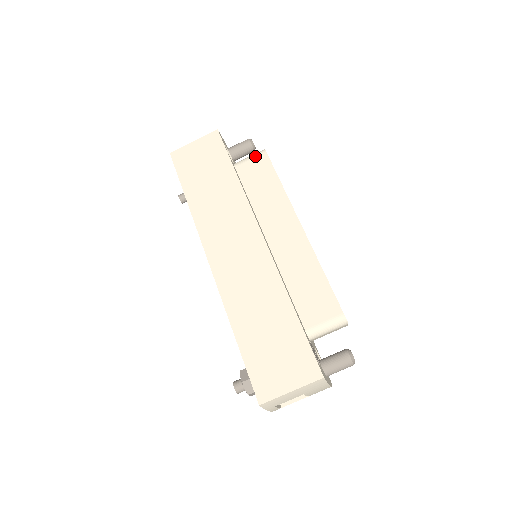
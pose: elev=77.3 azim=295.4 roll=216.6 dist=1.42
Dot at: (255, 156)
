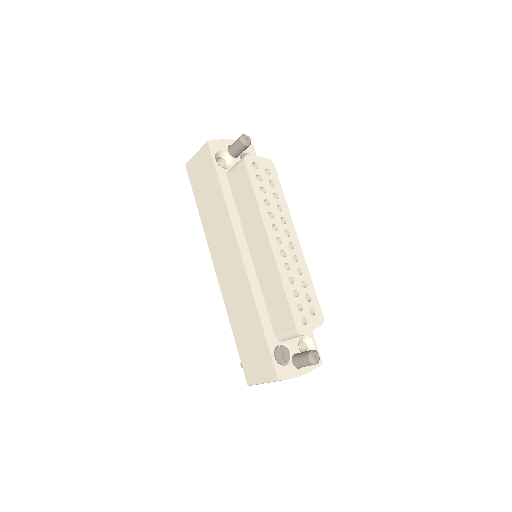
Dot at: (238, 165)
